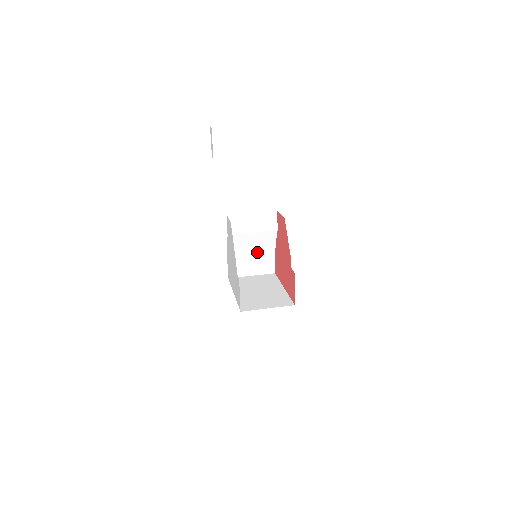
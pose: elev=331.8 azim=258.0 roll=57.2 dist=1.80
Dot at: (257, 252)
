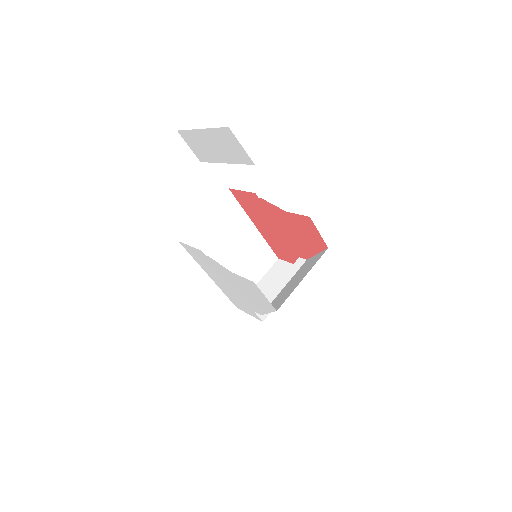
Dot at: occluded
